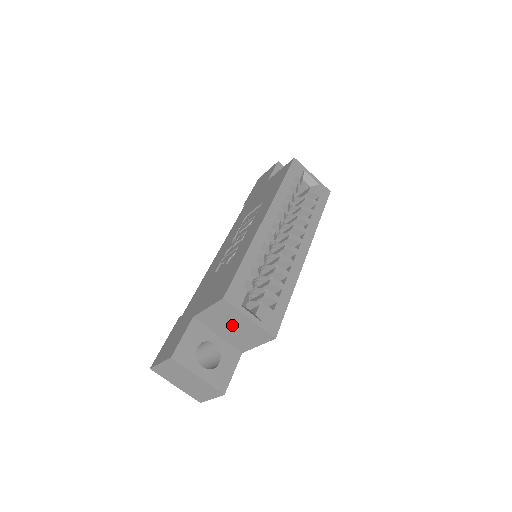
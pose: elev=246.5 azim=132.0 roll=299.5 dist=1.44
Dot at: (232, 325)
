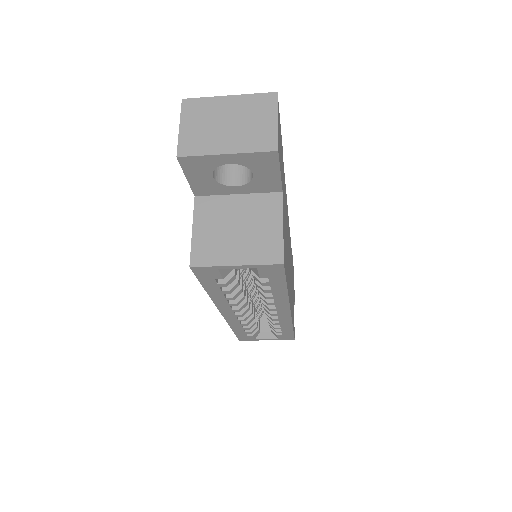
Dot at: occluded
